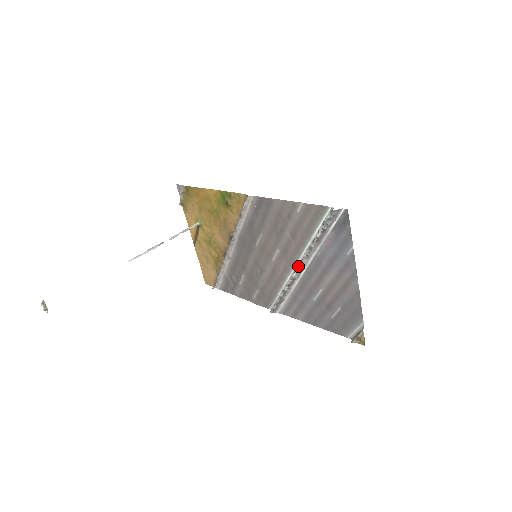
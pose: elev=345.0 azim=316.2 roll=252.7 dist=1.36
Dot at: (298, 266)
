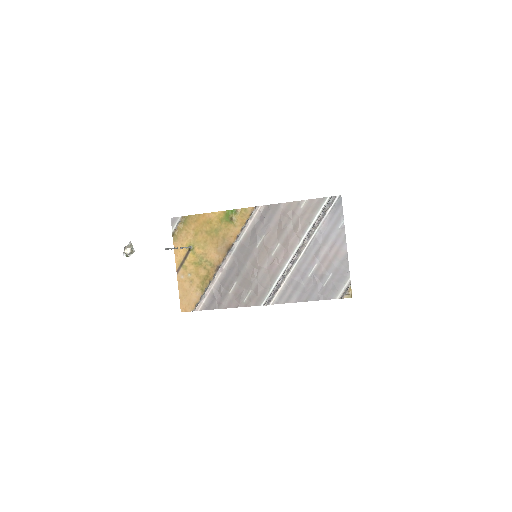
Dot at: (299, 249)
